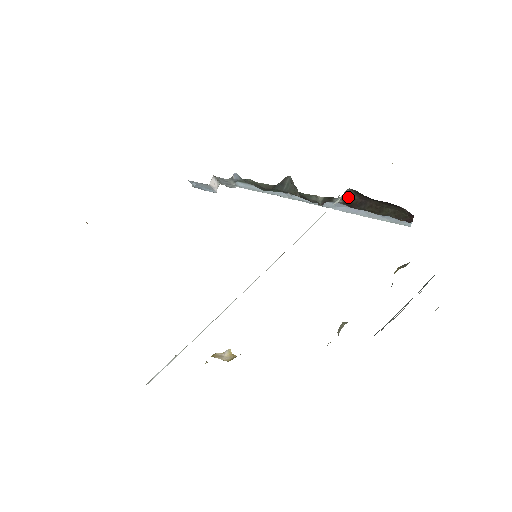
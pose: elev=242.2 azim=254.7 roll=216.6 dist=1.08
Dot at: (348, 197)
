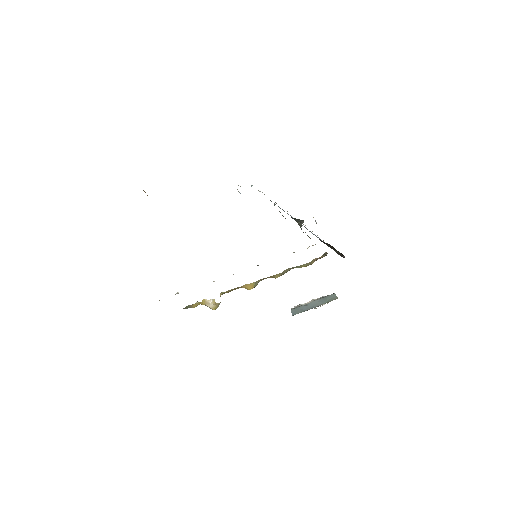
Dot at: occluded
